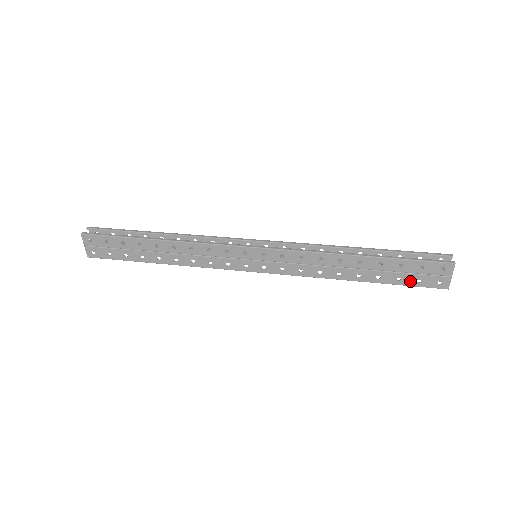
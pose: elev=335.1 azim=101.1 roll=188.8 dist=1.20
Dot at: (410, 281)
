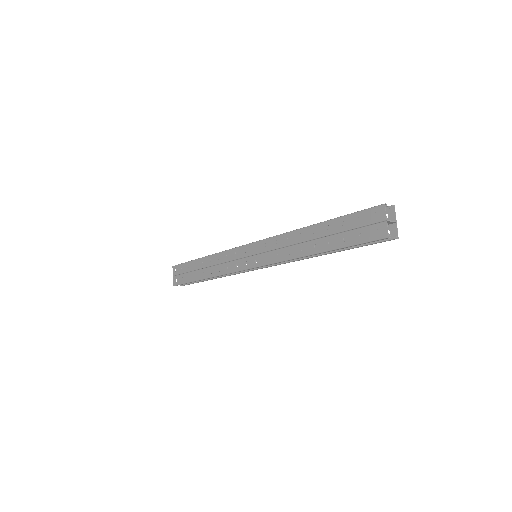
Dot at: (354, 239)
